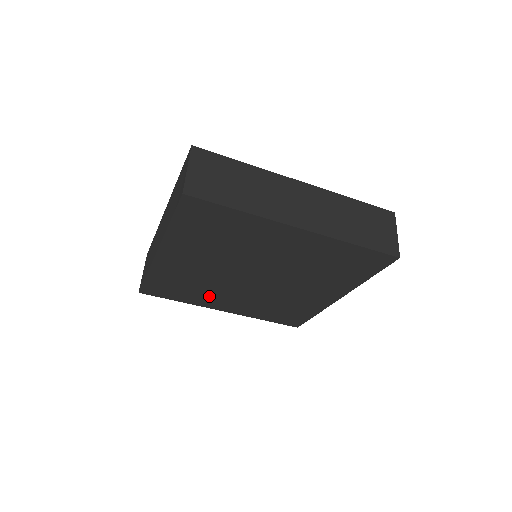
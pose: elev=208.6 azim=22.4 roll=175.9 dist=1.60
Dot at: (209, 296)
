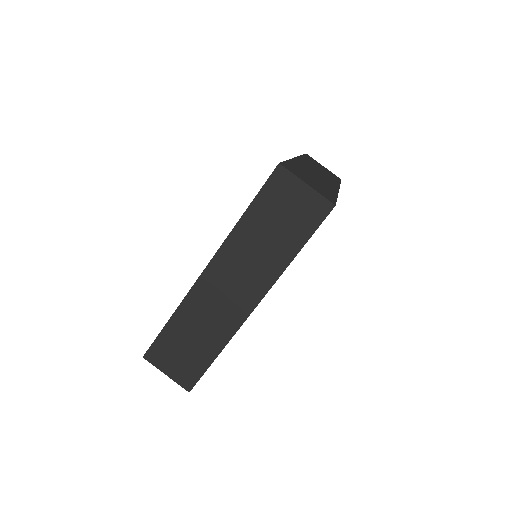
Dot at: occluded
